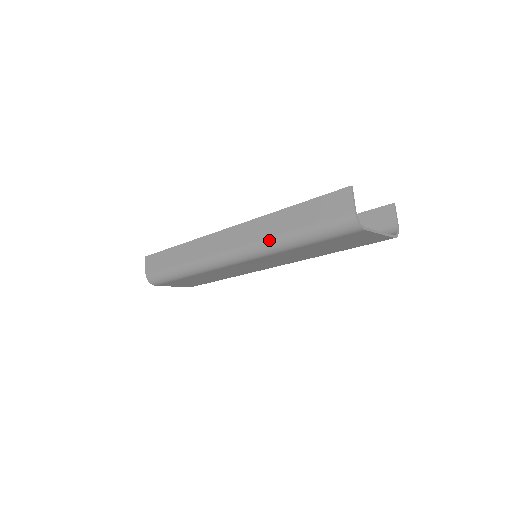
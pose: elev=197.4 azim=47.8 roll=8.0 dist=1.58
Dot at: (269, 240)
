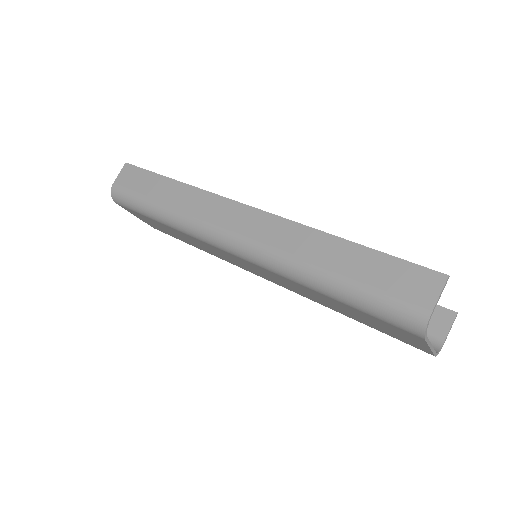
Dot at: (292, 259)
